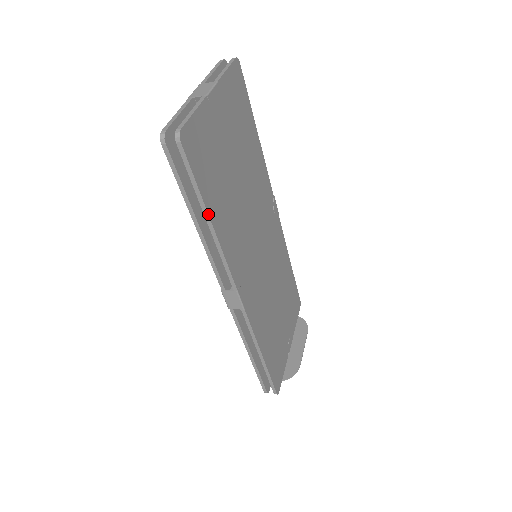
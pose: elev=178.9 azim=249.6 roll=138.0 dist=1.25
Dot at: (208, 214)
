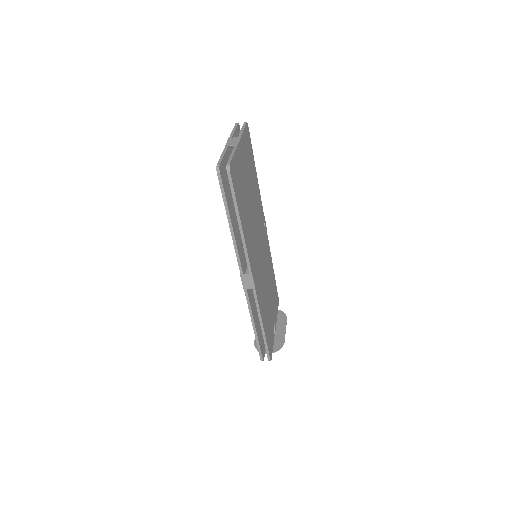
Dot at: (240, 218)
